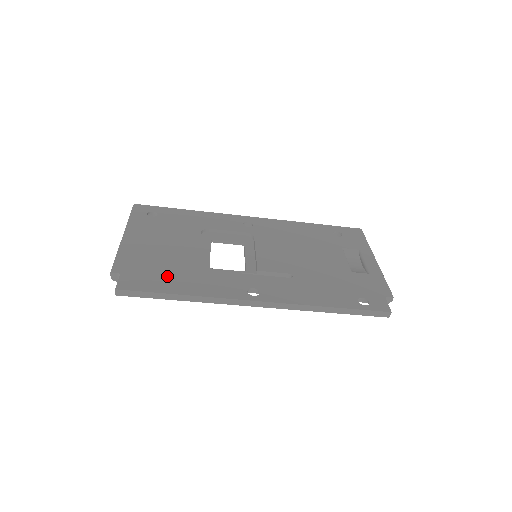
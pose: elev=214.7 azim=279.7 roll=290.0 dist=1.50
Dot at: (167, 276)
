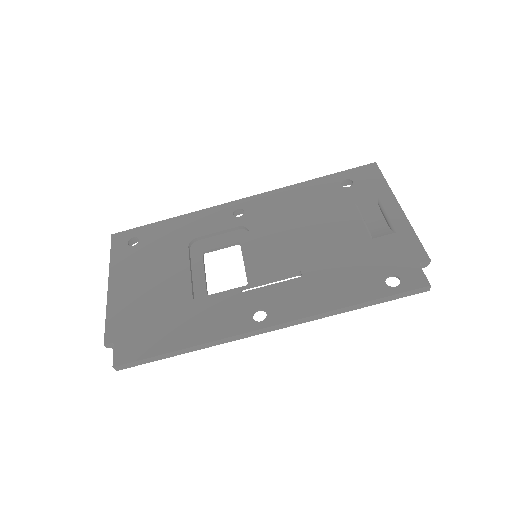
Dot at: (162, 328)
